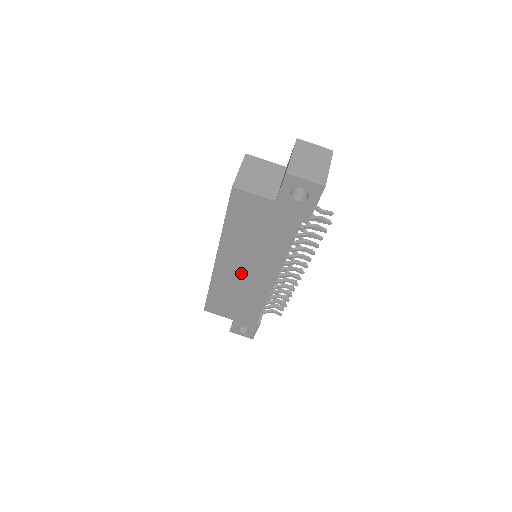
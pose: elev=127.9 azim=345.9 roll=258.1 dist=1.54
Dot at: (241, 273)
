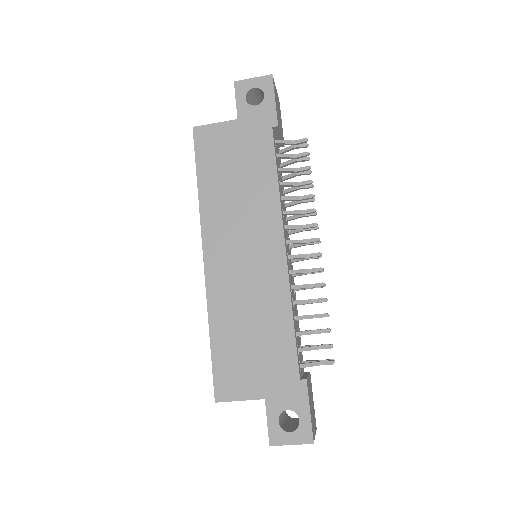
Dot at: (240, 262)
